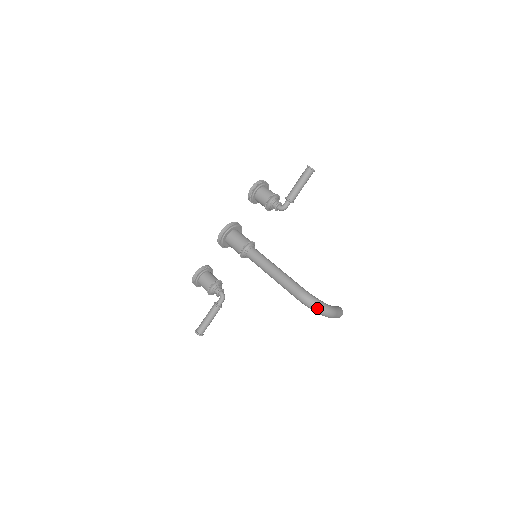
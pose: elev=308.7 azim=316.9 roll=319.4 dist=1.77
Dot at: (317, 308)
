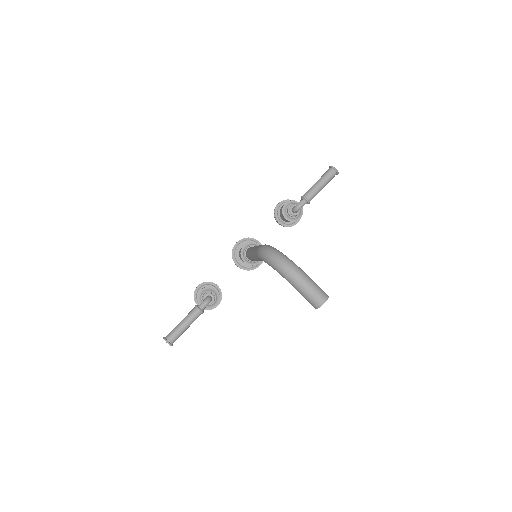
Dot at: (272, 256)
